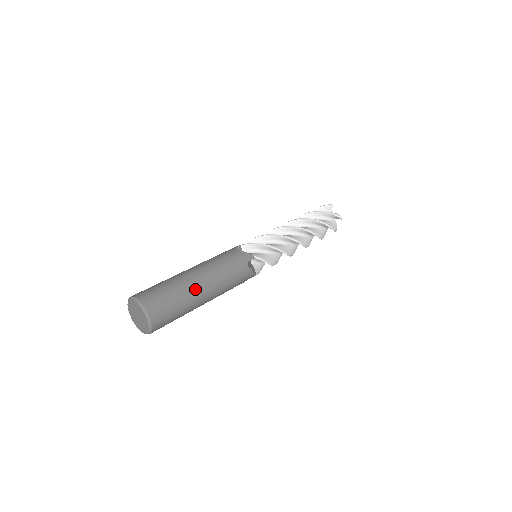
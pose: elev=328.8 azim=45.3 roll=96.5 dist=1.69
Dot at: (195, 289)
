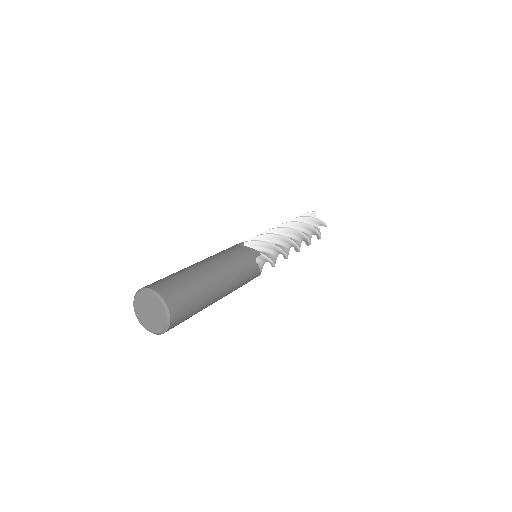
Dot at: (211, 282)
